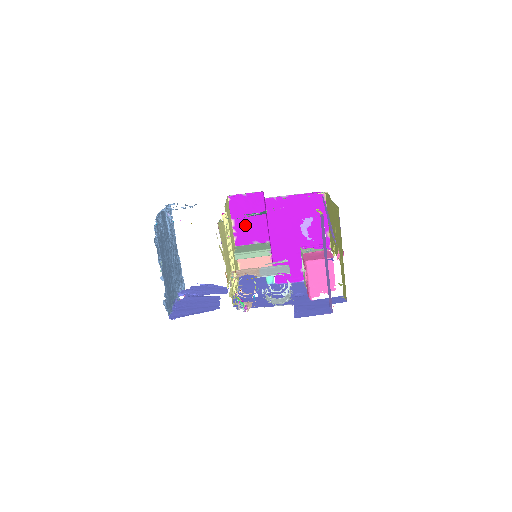
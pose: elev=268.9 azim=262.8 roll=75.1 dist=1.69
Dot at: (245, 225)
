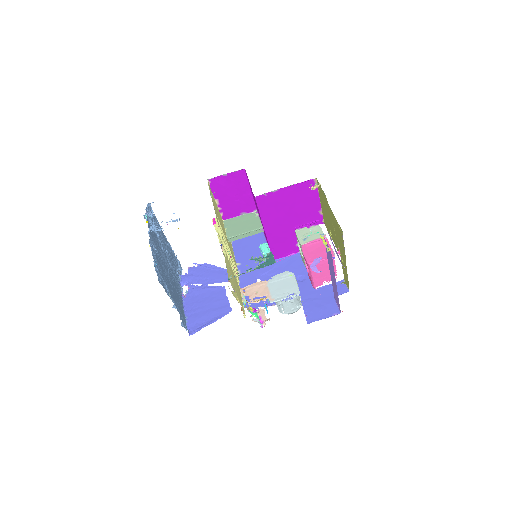
Dot at: (230, 201)
